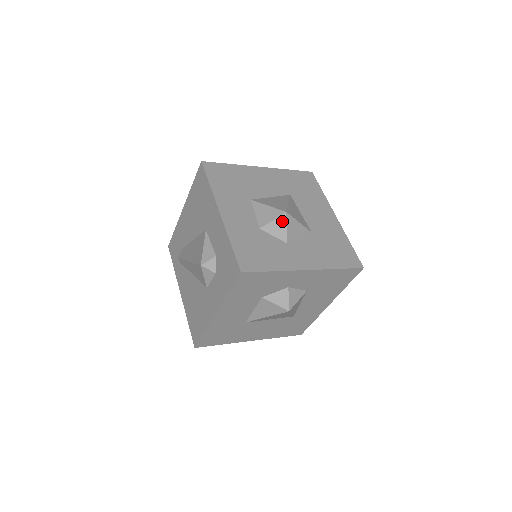
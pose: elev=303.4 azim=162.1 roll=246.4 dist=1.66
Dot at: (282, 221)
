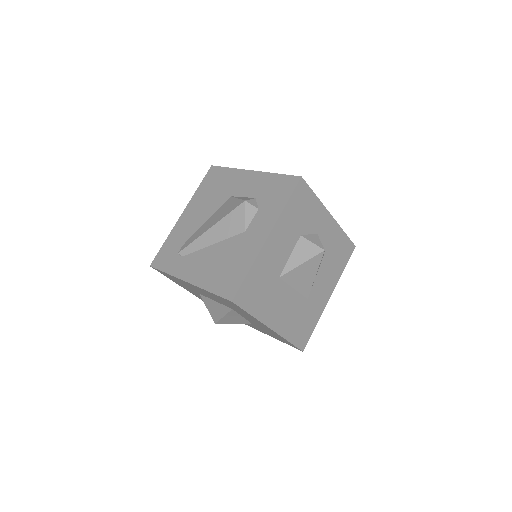
Dot at: occluded
